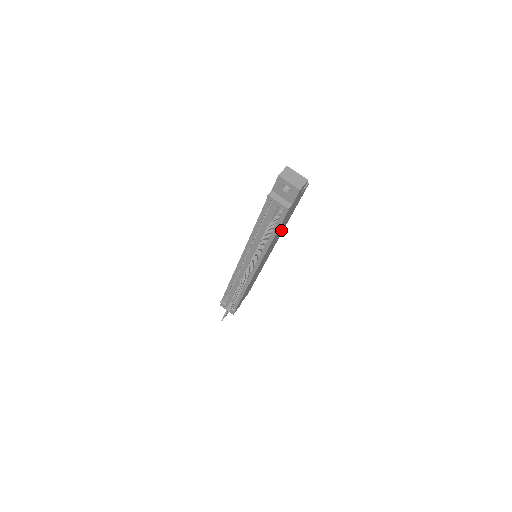
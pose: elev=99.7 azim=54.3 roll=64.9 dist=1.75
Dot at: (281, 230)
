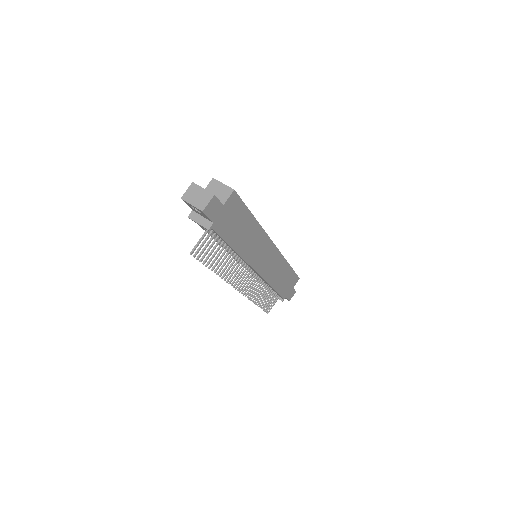
Dot at: (252, 234)
